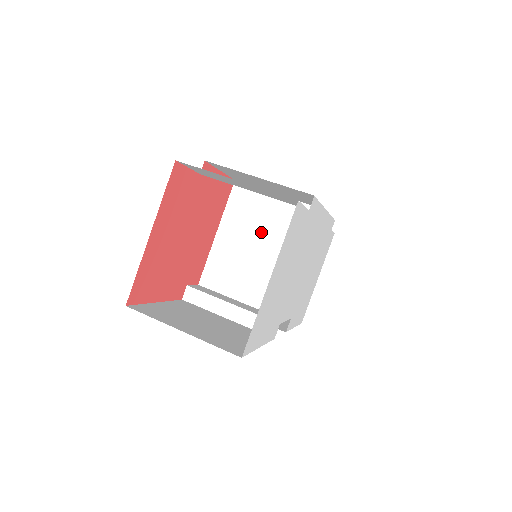
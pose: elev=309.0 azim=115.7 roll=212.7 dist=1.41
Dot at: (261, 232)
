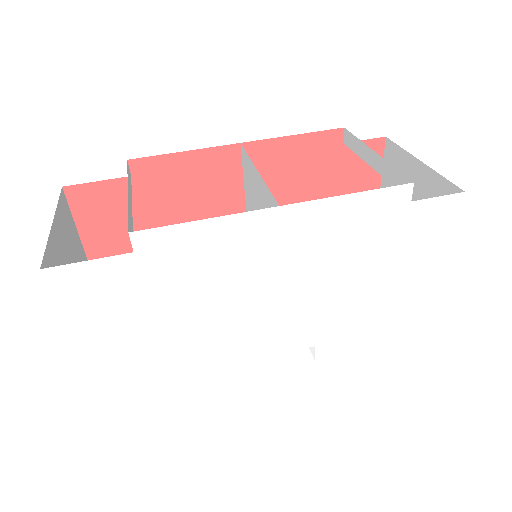
Dot at: occluded
